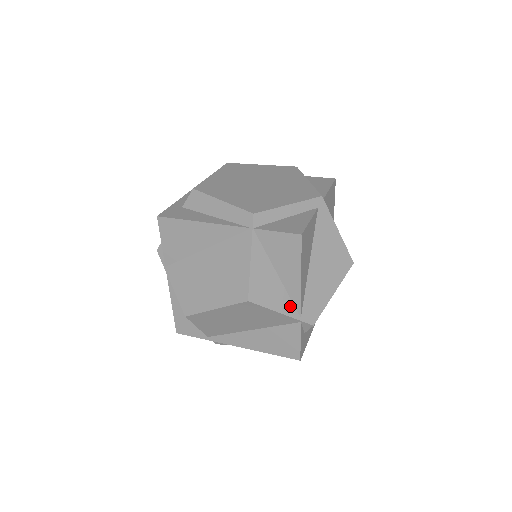
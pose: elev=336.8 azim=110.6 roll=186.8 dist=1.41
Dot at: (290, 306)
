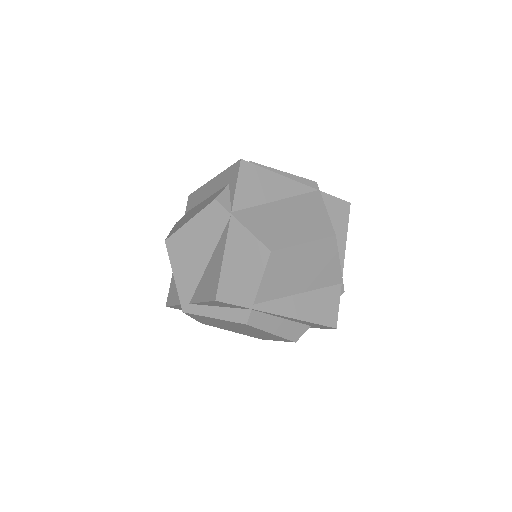
Dot at: occluded
